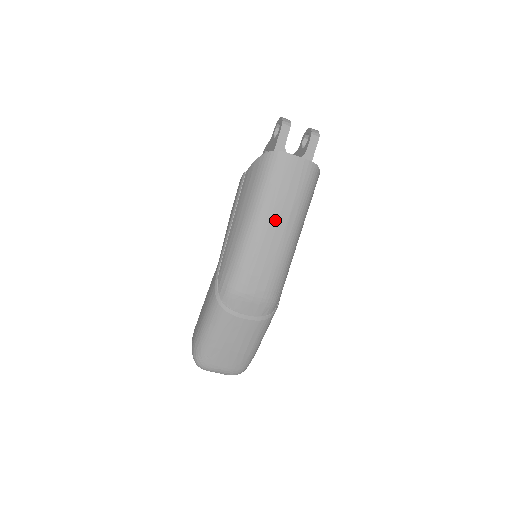
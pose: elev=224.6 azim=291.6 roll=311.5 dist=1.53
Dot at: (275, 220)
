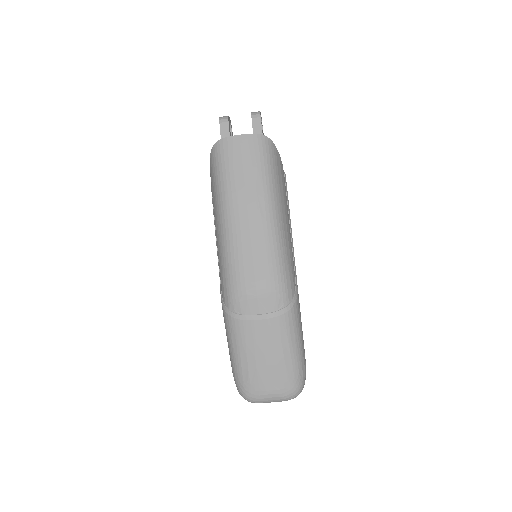
Dot at: (243, 203)
